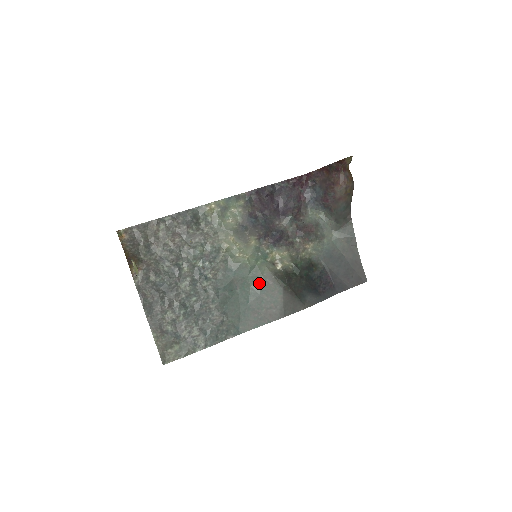
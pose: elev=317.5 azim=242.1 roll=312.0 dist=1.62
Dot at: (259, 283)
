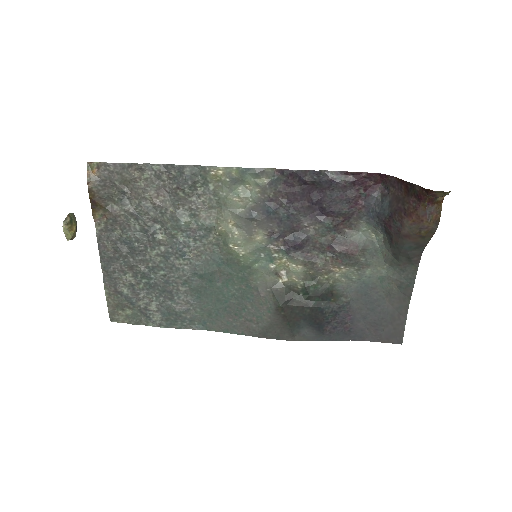
Dot at: (248, 288)
